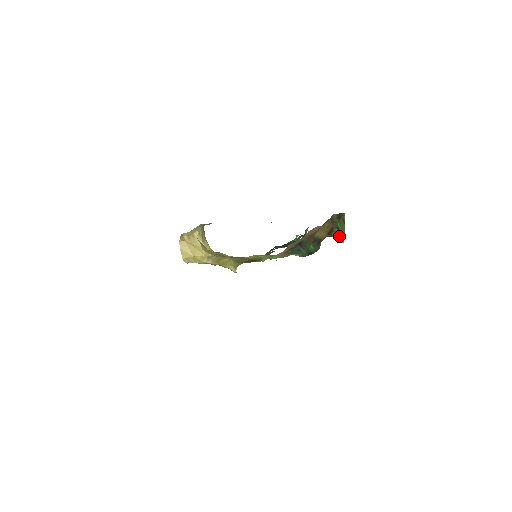
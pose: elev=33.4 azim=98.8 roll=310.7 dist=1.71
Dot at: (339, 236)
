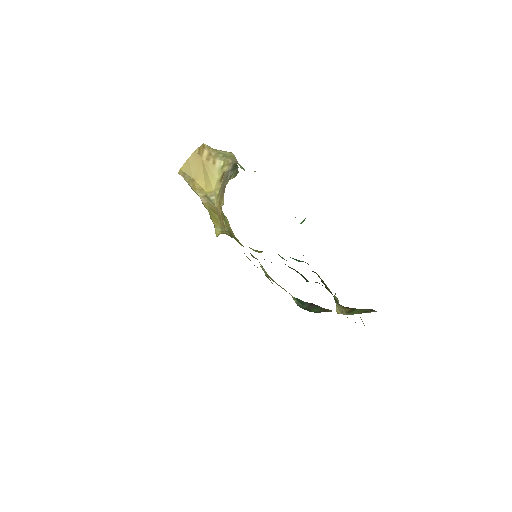
Dot at: (342, 308)
